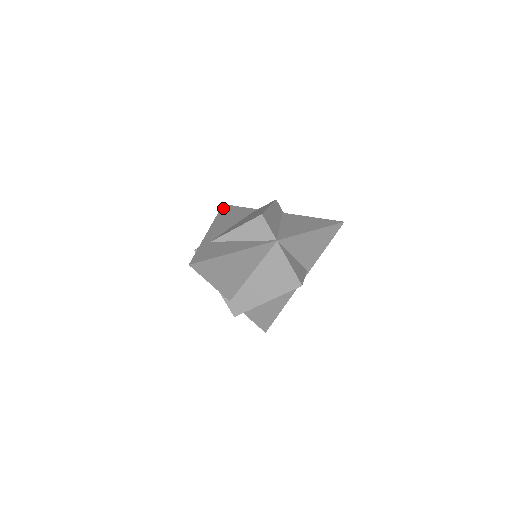
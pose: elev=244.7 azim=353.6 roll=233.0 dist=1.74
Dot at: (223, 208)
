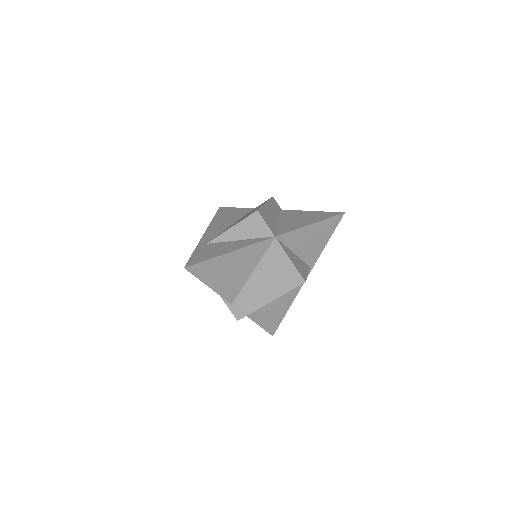
Dot at: (220, 210)
